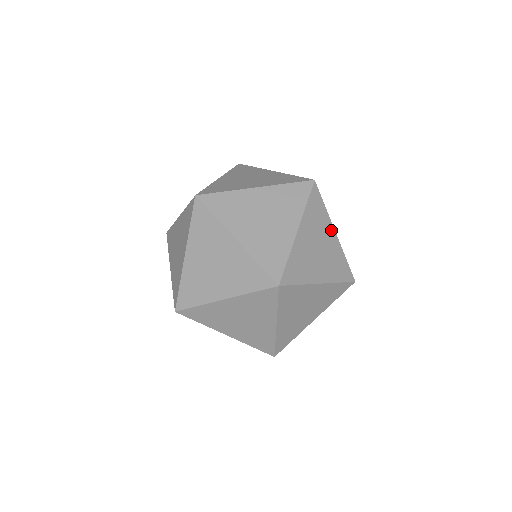
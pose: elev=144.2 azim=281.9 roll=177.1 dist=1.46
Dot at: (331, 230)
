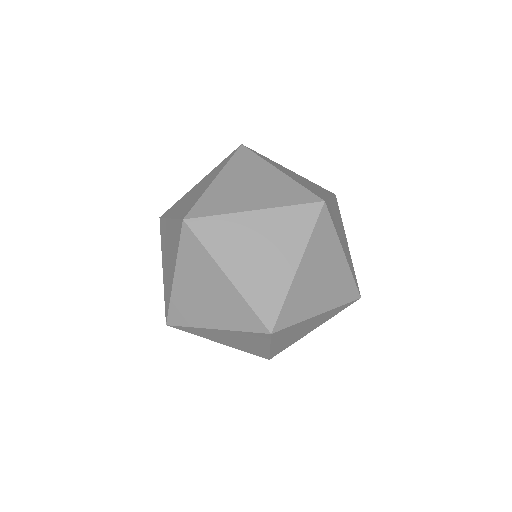
Dot at: (339, 252)
